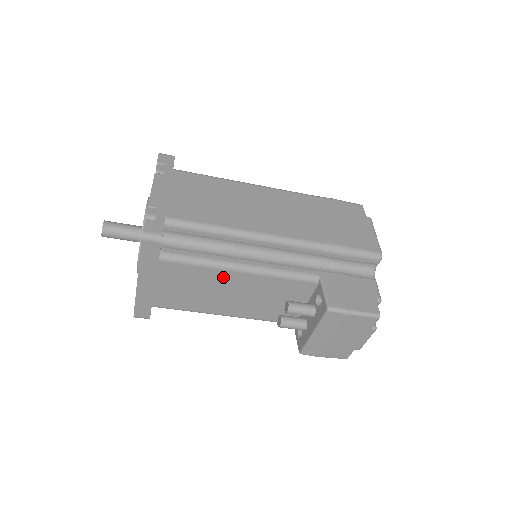
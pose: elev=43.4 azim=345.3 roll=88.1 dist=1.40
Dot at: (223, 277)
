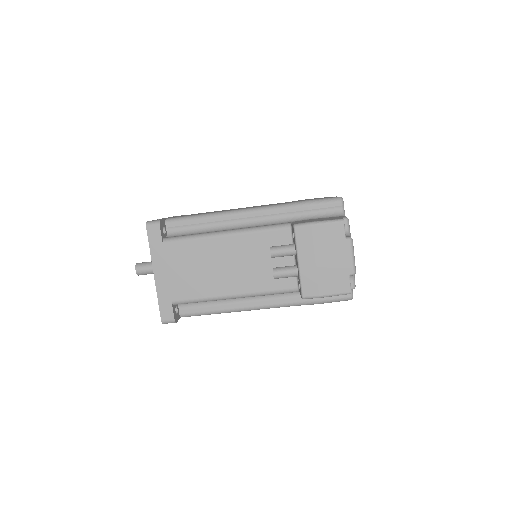
Dot at: (215, 247)
